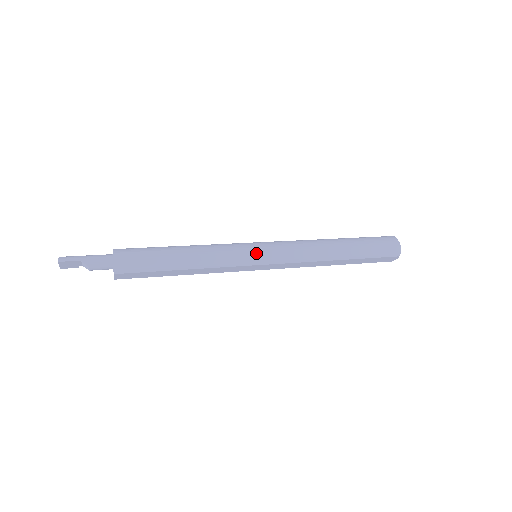
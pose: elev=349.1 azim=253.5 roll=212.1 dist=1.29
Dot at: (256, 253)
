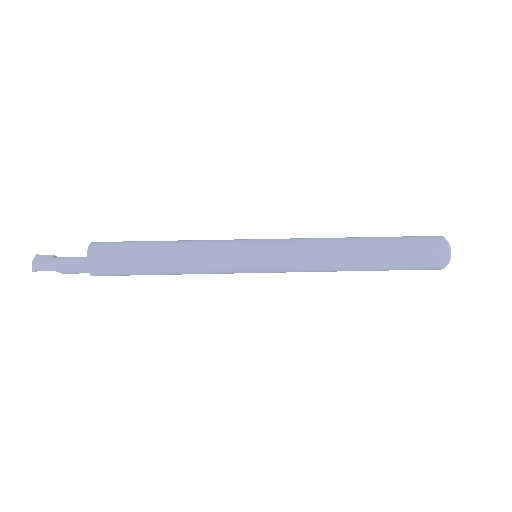
Dot at: (252, 269)
